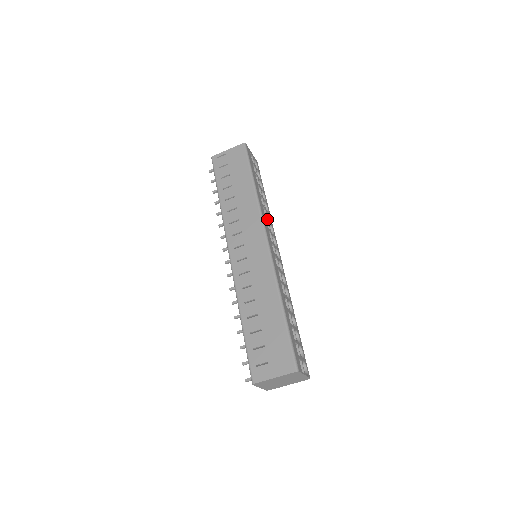
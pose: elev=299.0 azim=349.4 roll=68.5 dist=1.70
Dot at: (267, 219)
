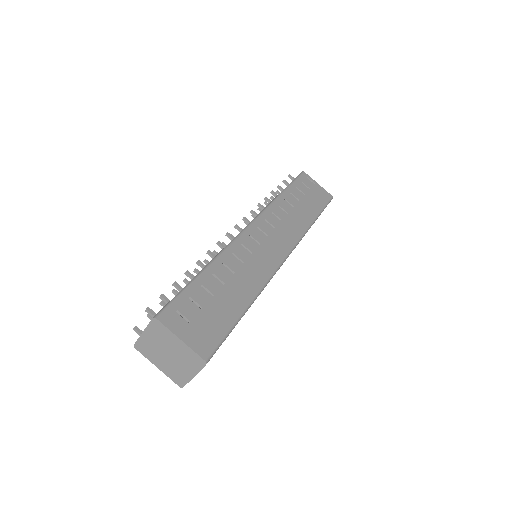
Dot at: occluded
